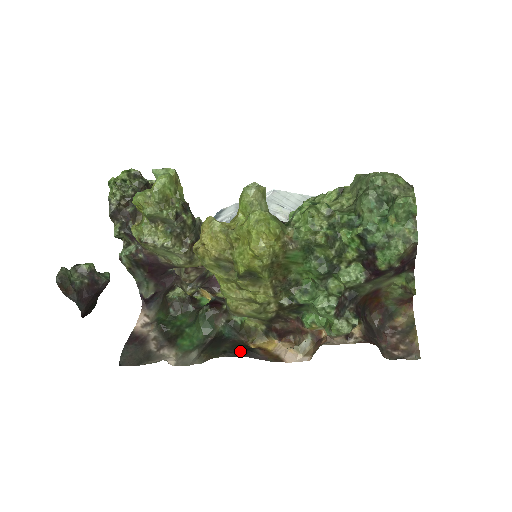
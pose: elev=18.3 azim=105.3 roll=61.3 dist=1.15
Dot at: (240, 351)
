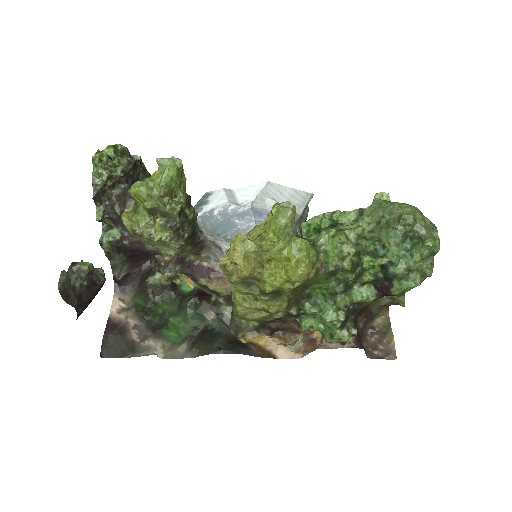
Dot at: (235, 348)
